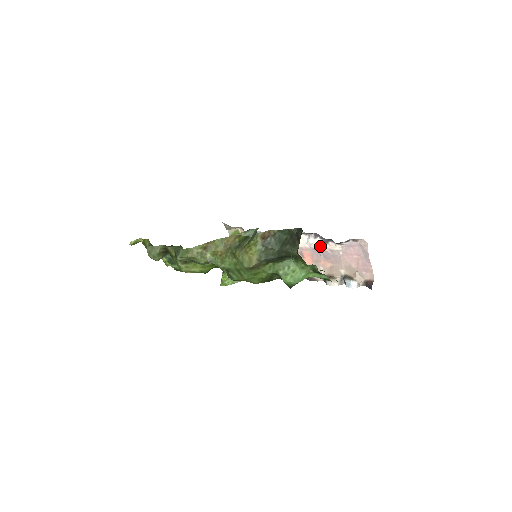
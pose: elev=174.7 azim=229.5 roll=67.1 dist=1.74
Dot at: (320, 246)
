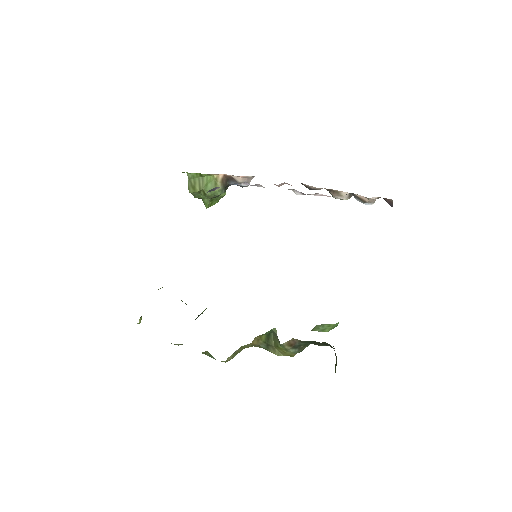
Dot at: occluded
